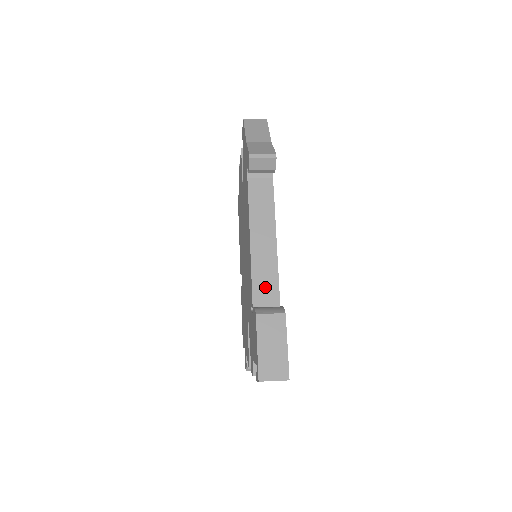
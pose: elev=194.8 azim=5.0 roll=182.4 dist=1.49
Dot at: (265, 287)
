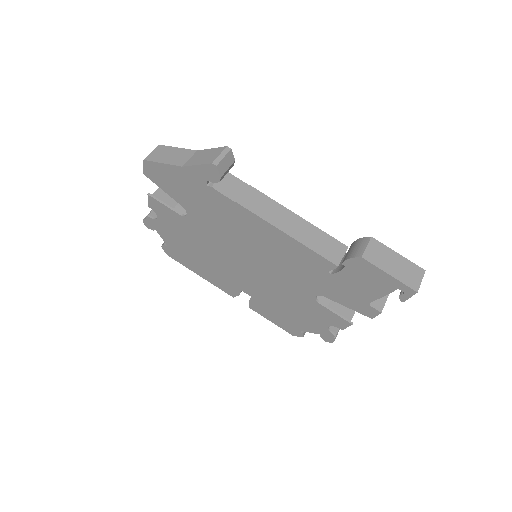
Dot at: (325, 246)
